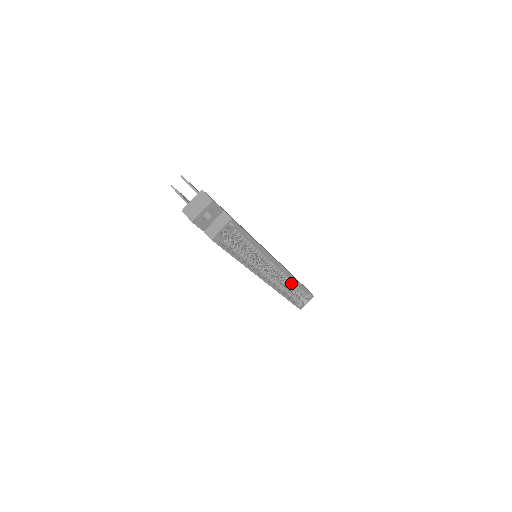
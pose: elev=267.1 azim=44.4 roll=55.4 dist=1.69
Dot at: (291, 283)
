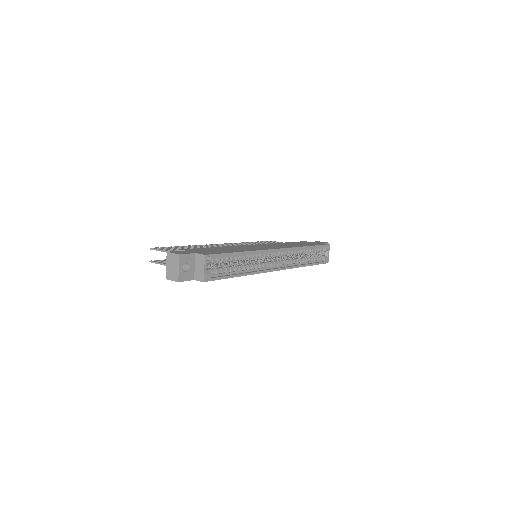
Dot at: (301, 252)
